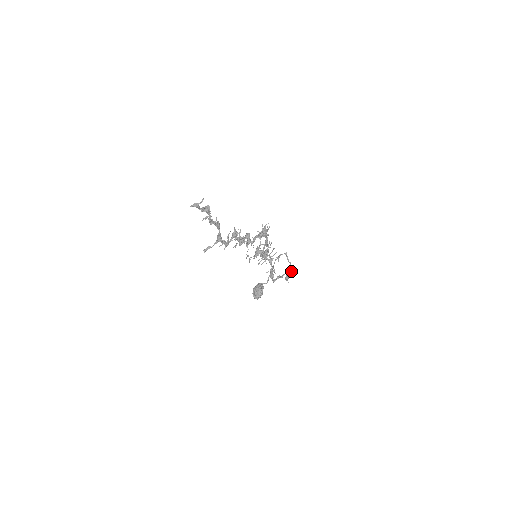
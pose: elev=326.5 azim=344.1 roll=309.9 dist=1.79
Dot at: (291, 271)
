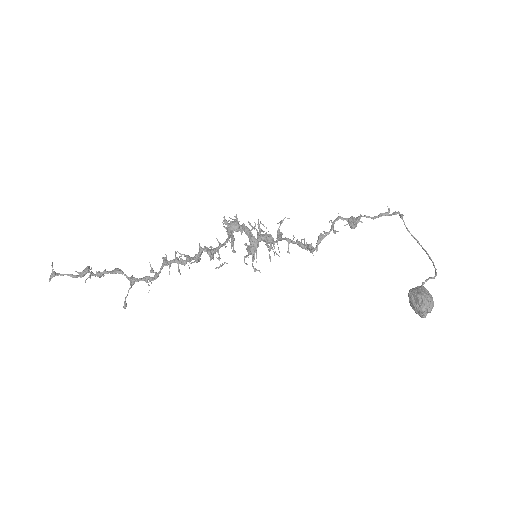
Dot at: (380, 214)
